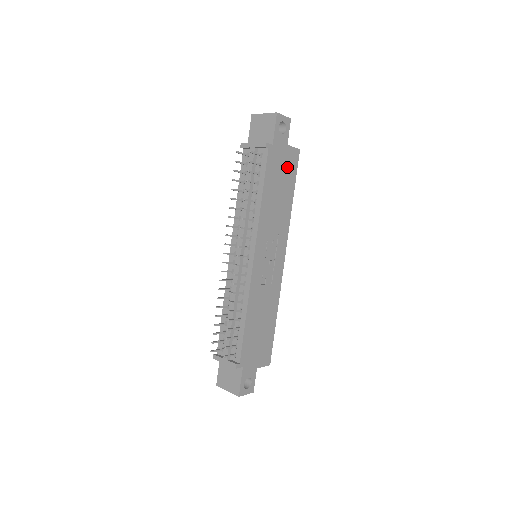
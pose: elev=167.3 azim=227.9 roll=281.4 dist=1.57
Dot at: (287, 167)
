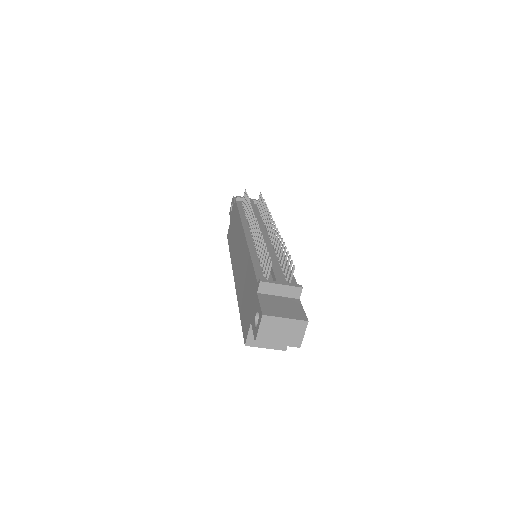
Dot at: occluded
